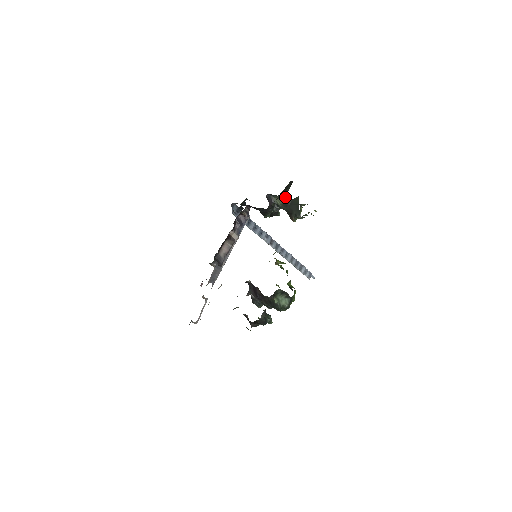
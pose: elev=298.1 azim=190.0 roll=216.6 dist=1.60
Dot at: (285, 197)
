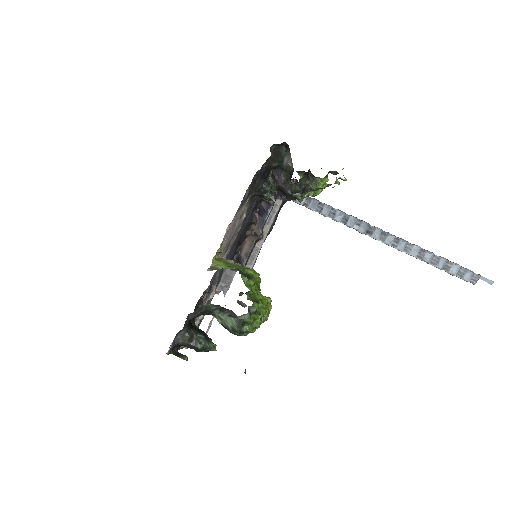
Dot at: (289, 168)
